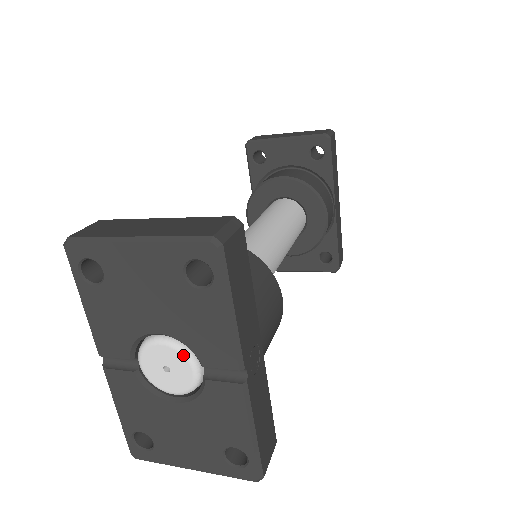
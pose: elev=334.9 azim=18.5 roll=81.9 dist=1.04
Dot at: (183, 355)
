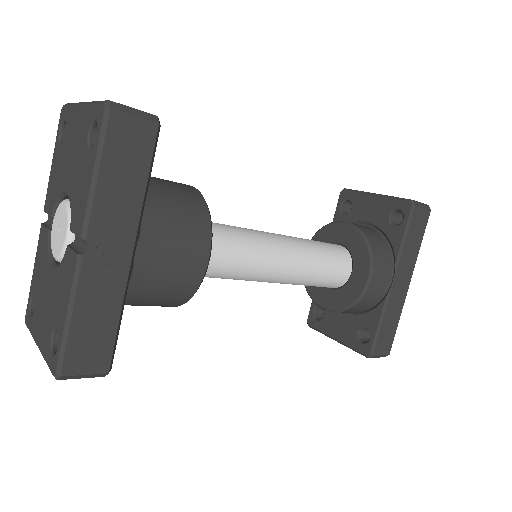
Dot at: (67, 217)
